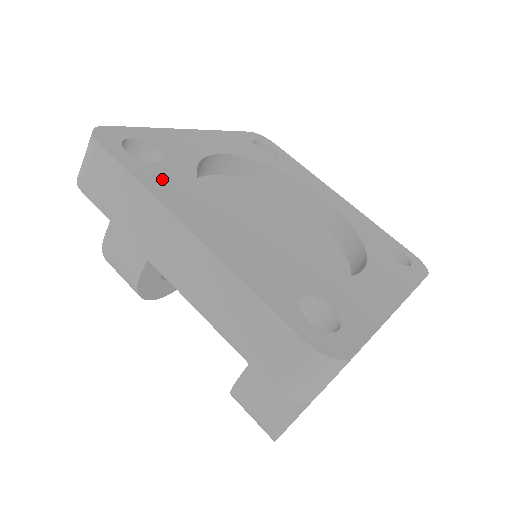
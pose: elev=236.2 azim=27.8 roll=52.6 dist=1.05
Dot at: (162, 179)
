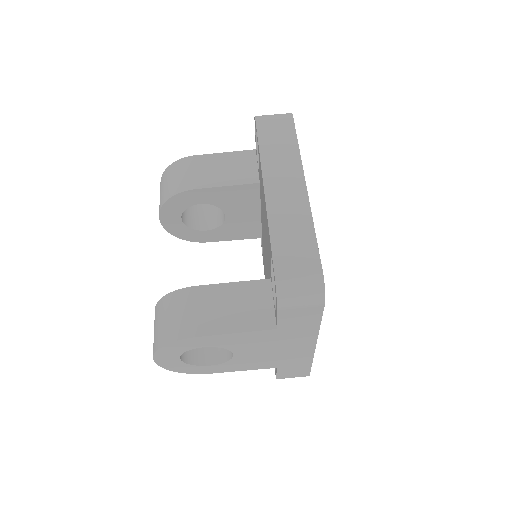
Dot at: occluded
